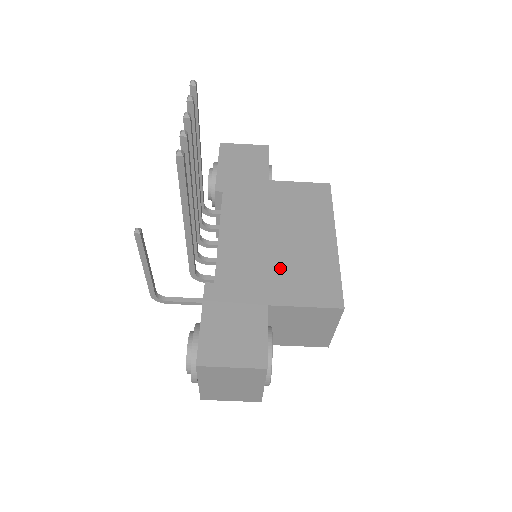
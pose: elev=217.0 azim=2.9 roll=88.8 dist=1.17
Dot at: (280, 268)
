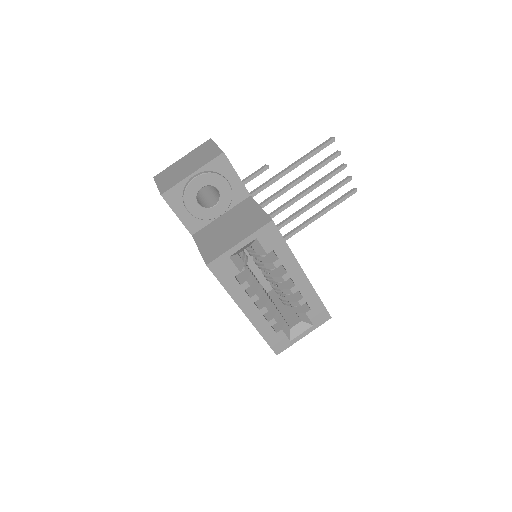
Dot at: occluded
